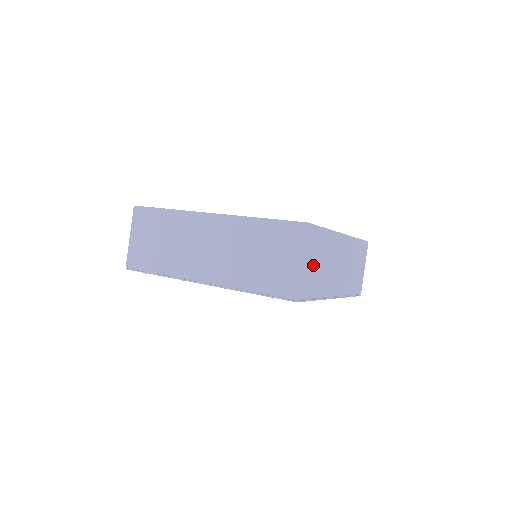
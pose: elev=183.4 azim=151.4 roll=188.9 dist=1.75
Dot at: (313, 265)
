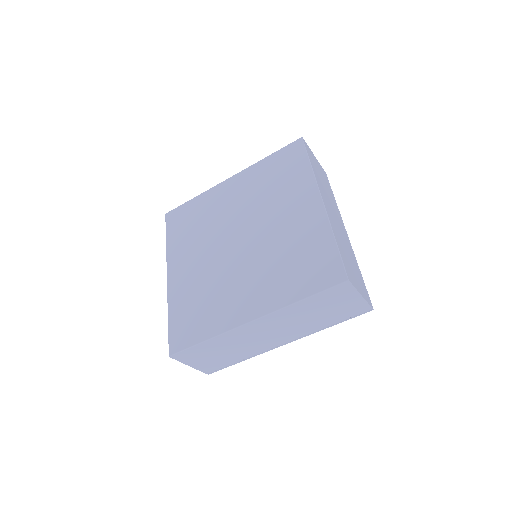
Dot at: (354, 274)
